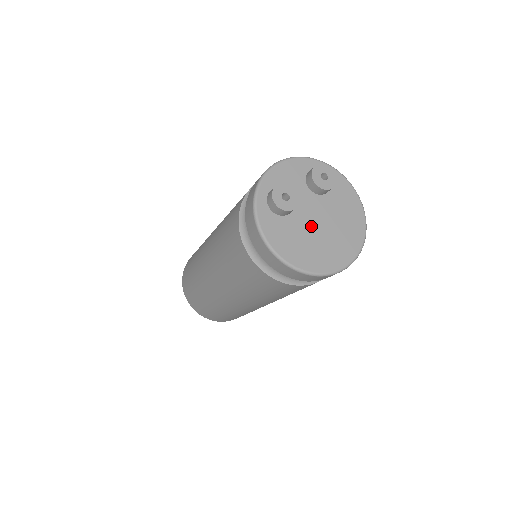
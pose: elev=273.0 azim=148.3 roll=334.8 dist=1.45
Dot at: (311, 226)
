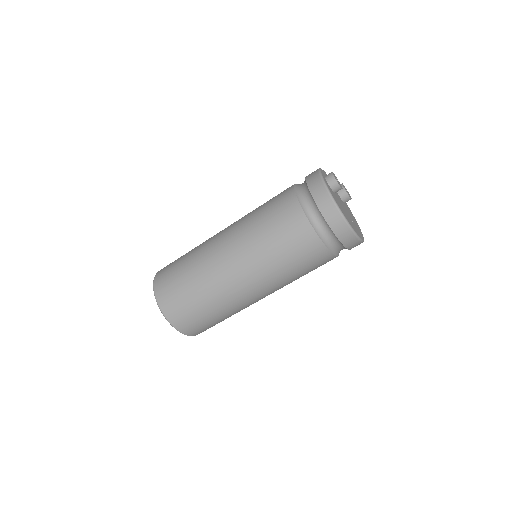
Dot at: (344, 208)
